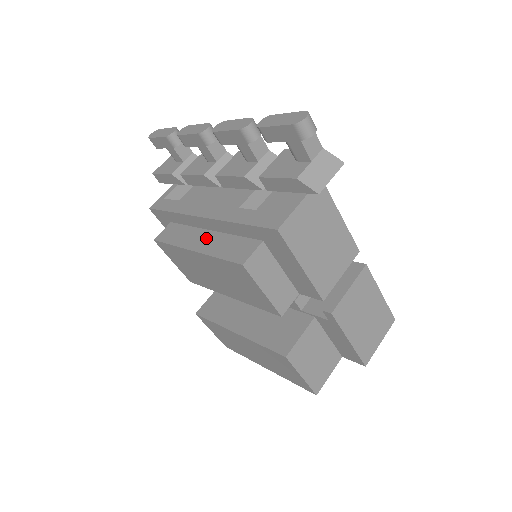
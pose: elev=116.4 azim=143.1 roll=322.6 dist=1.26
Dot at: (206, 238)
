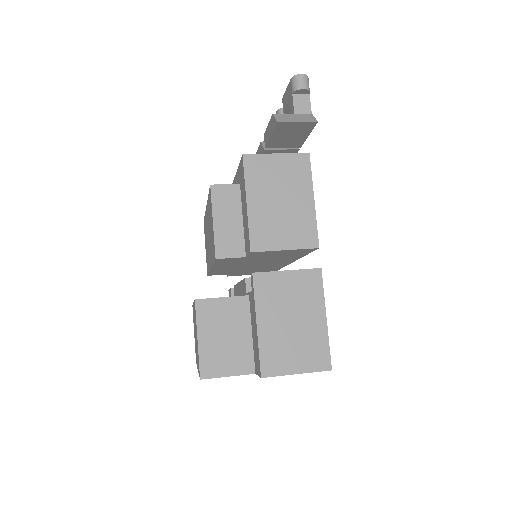
Dot at: occluded
